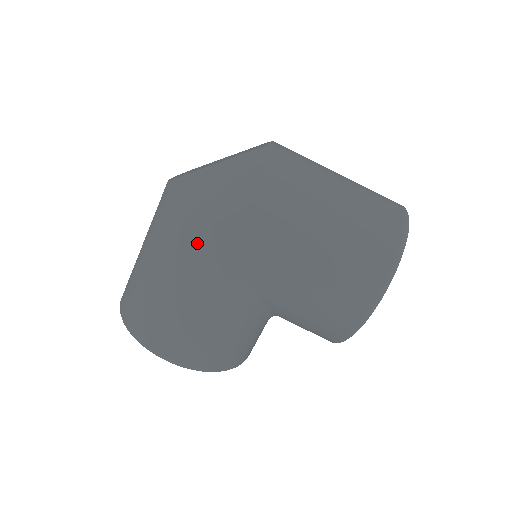
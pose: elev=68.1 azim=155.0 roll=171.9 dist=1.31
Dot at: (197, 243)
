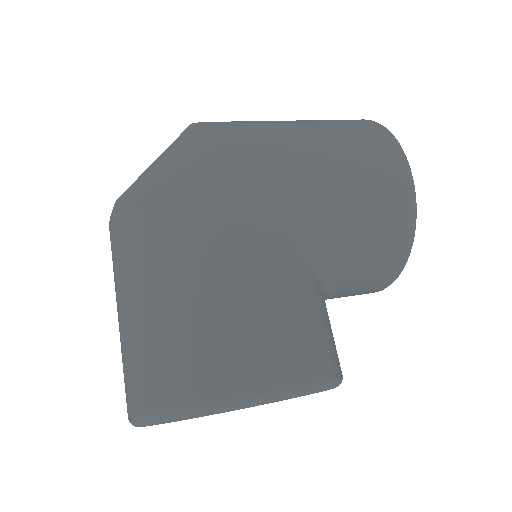
Dot at: (201, 206)
